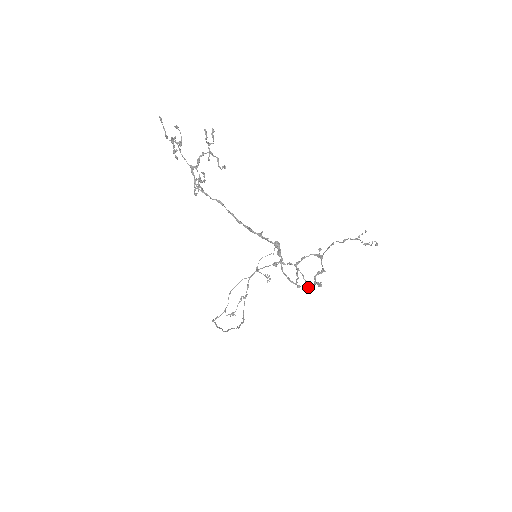
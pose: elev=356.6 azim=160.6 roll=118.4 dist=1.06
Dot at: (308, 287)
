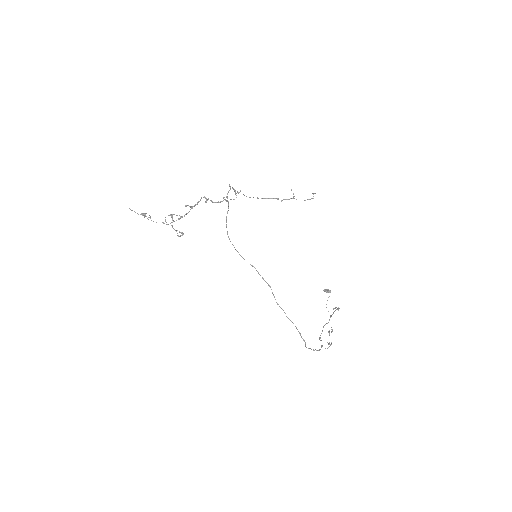
Dot at: occluded
